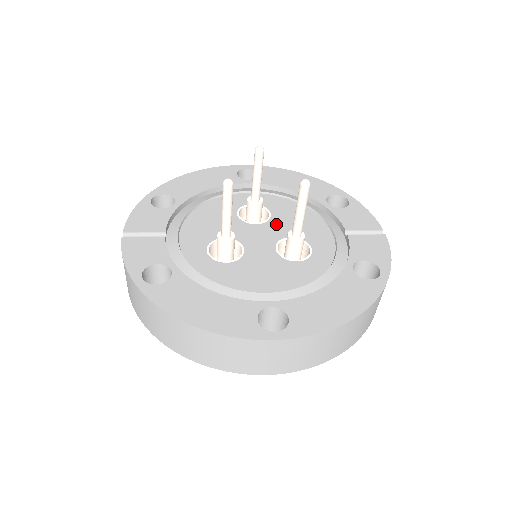
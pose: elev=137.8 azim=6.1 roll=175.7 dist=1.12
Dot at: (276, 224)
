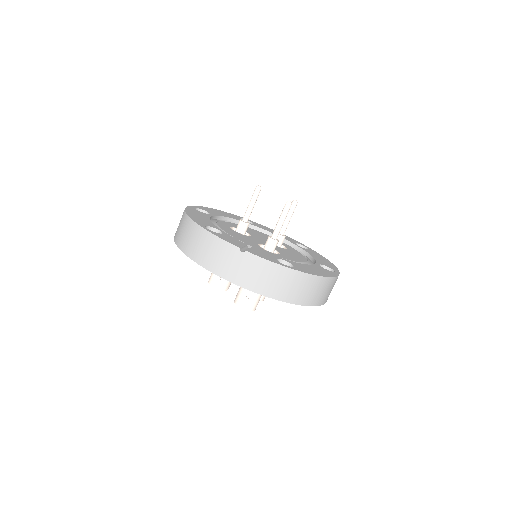
Dot at: (254, 235)
